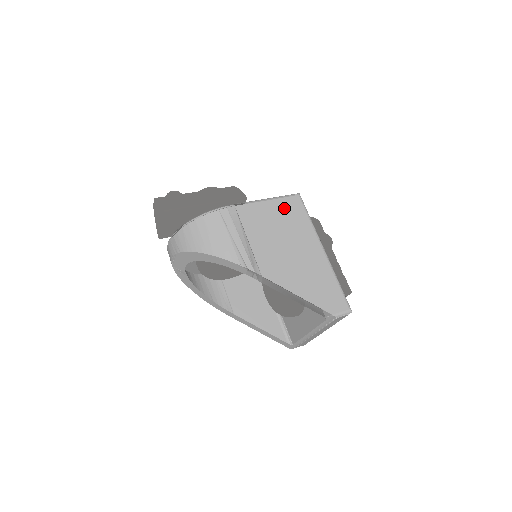
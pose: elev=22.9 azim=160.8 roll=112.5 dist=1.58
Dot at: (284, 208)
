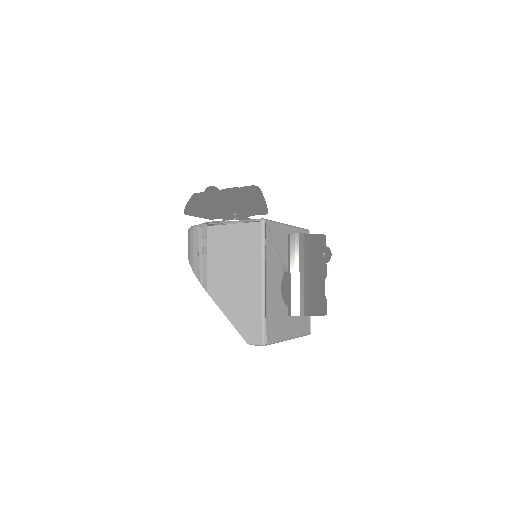
Dot at: (244, 234)
